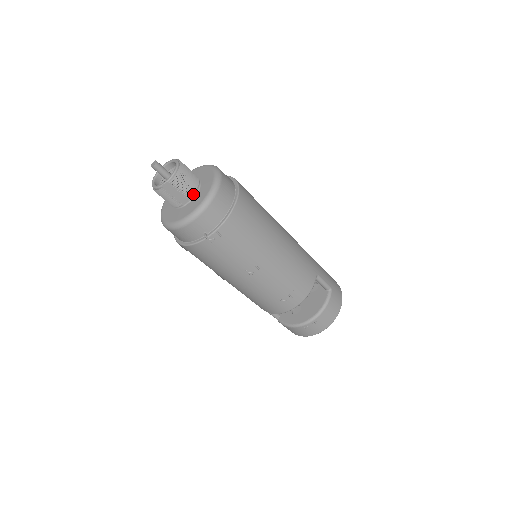
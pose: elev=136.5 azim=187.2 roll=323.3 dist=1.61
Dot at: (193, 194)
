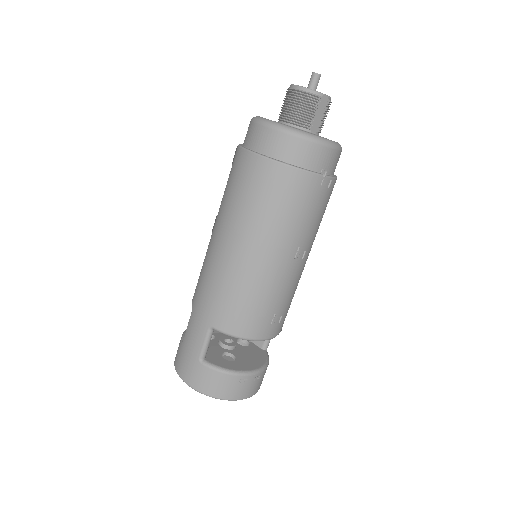
Dot at: (319, 132)
